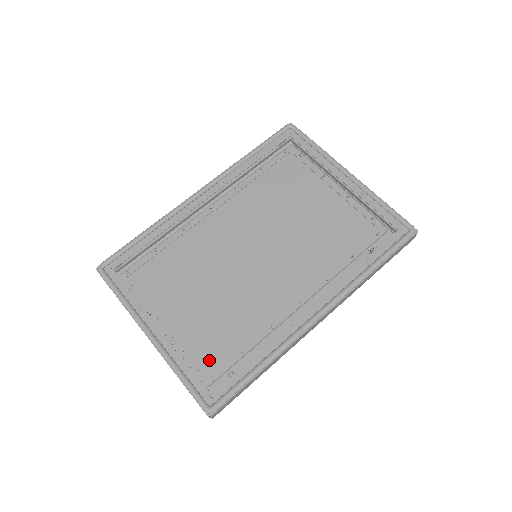
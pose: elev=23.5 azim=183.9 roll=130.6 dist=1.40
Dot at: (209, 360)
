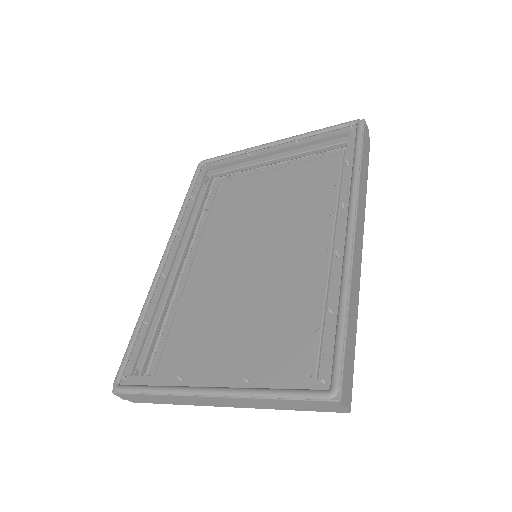
Dot at: (293, 367)
